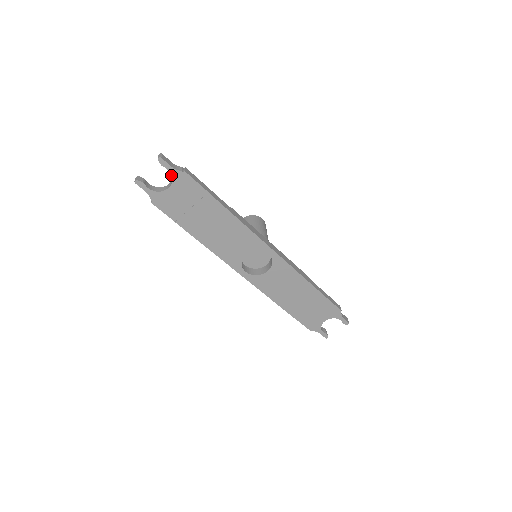
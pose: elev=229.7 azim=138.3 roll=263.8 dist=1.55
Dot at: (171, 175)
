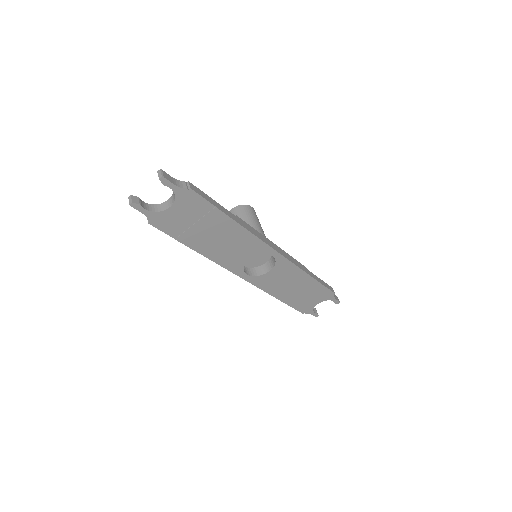
Dot at: (174, 194)
